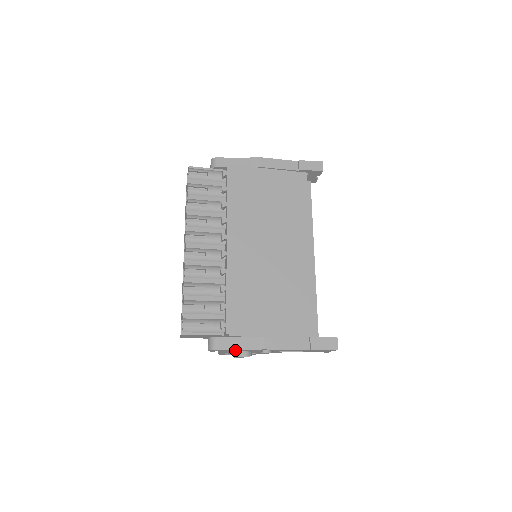
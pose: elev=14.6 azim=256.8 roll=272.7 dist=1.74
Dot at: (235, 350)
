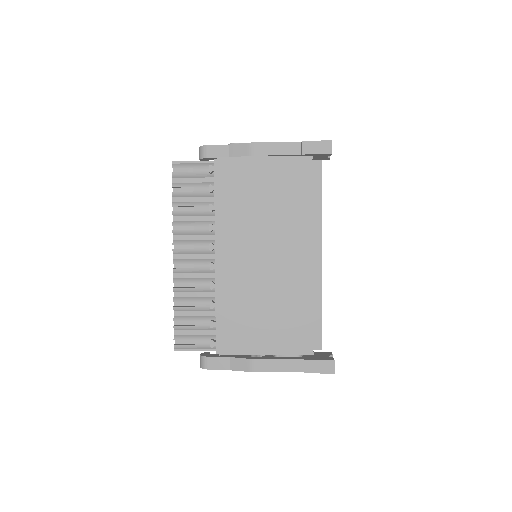
Dot at: (226, 368)
